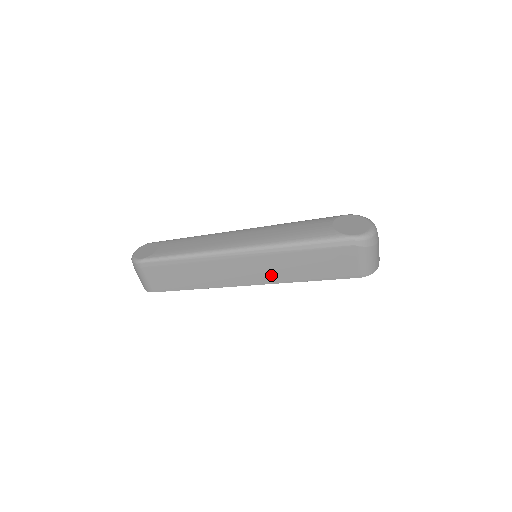
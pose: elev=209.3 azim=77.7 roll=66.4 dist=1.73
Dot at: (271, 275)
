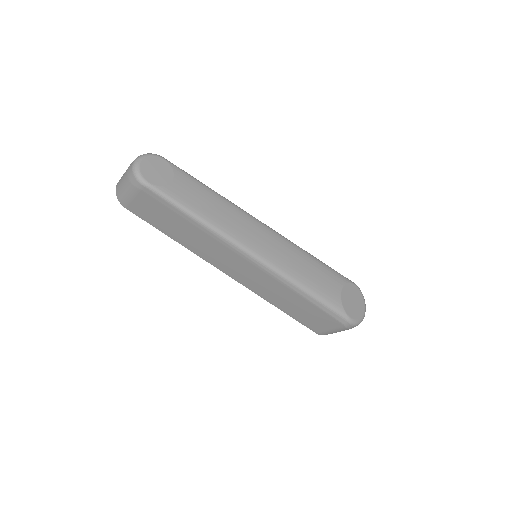
Dot at: (256, 286)
